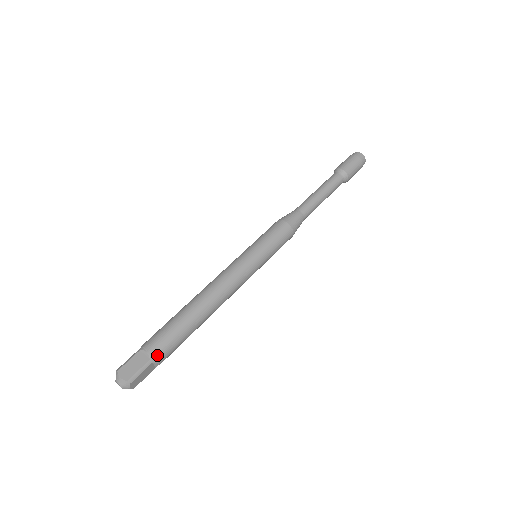
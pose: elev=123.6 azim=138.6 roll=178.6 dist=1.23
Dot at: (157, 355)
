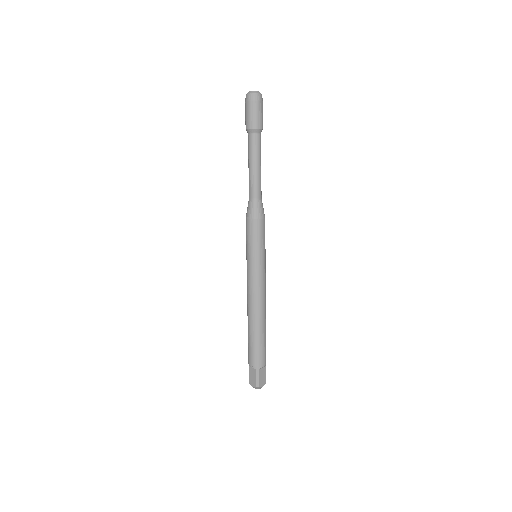
Dot at: occluded
